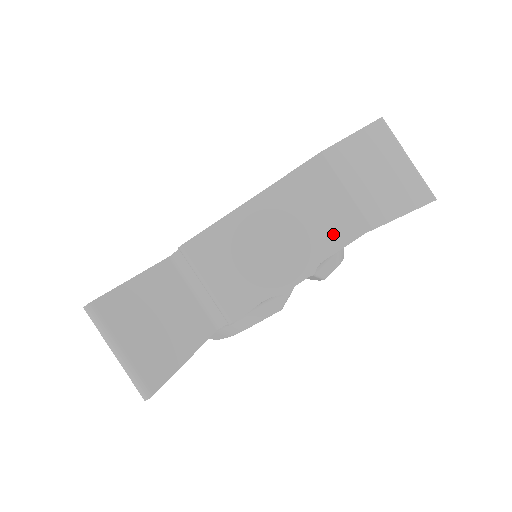
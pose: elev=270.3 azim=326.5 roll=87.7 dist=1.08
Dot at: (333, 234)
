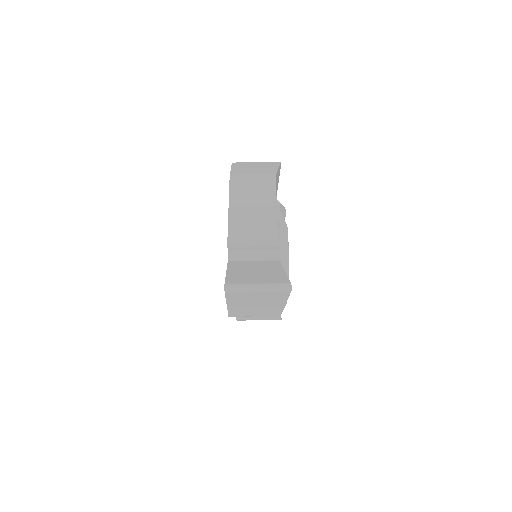
Dot at: occluded
